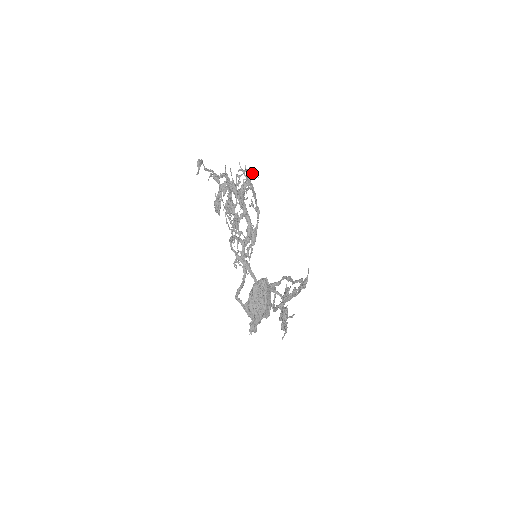
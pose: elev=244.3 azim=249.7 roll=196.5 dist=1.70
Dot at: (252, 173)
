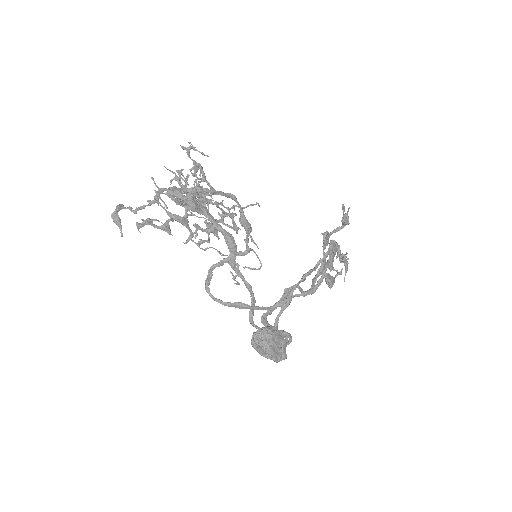
Dot at: occluded
